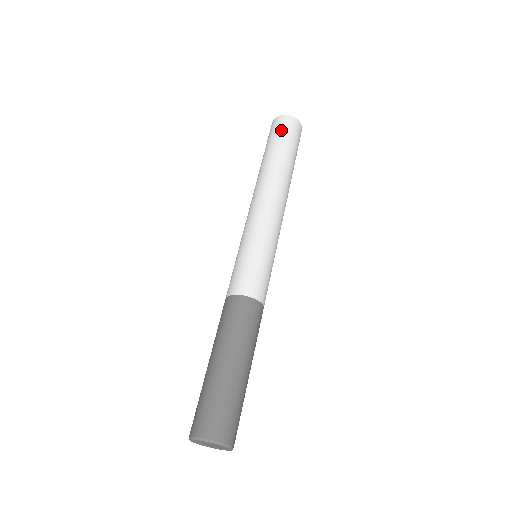
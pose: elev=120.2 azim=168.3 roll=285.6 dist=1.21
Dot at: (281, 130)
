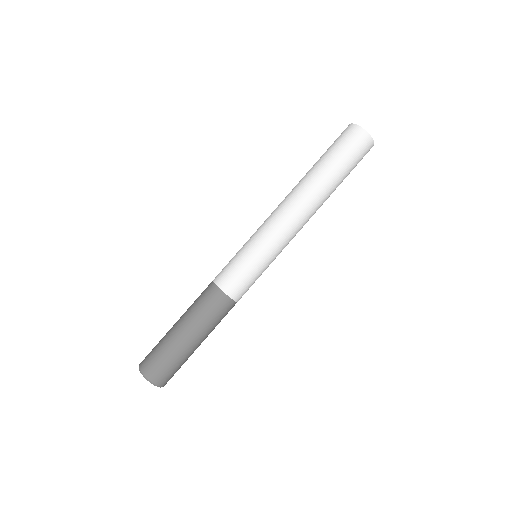
Dot at: (347, 144)
